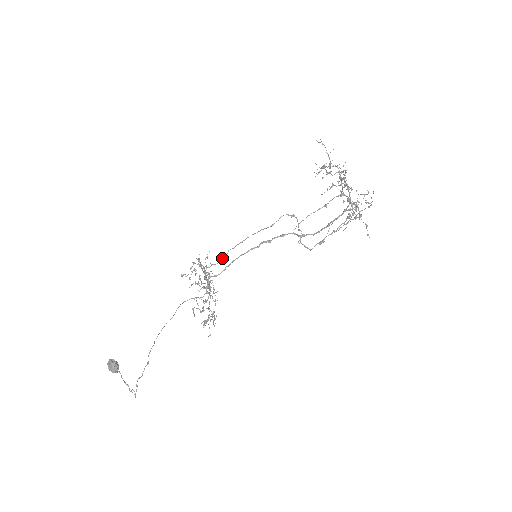
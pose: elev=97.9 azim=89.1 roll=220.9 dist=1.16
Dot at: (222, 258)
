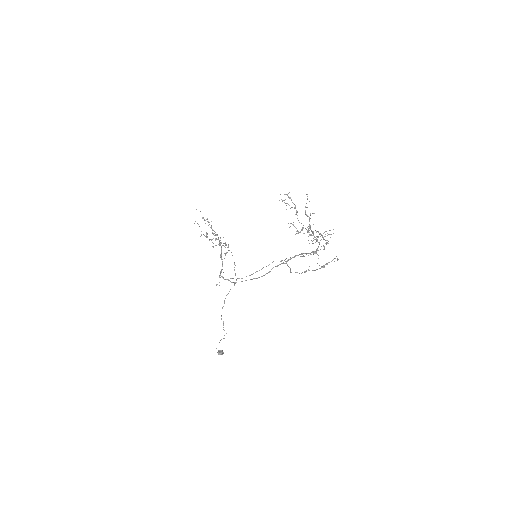
Dot at: occluded
